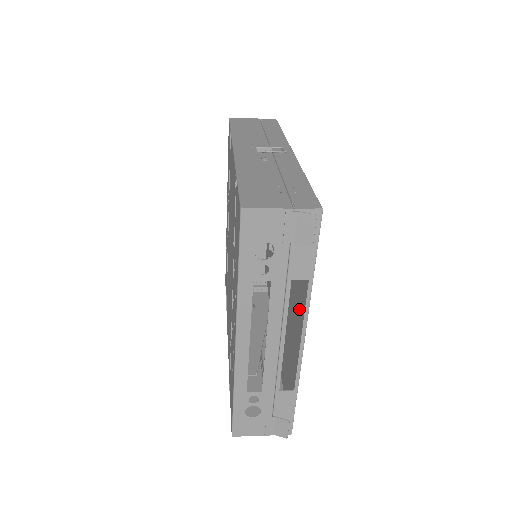
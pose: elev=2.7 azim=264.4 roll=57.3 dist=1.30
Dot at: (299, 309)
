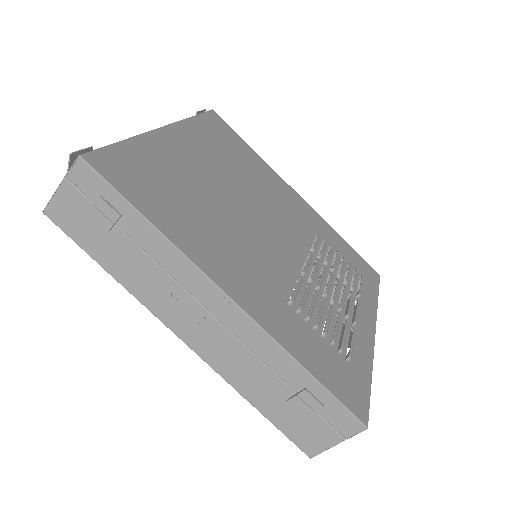
Dot at: (193, 149)
